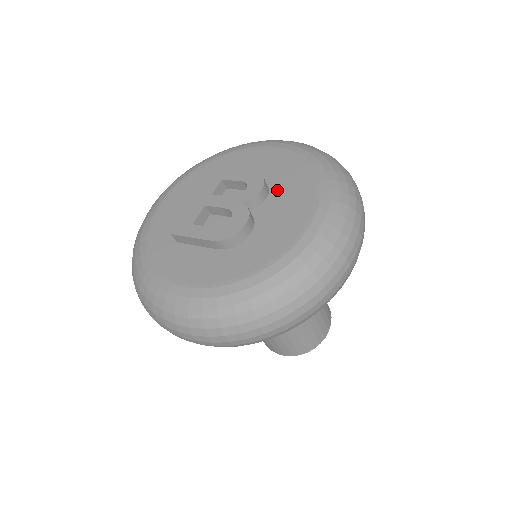
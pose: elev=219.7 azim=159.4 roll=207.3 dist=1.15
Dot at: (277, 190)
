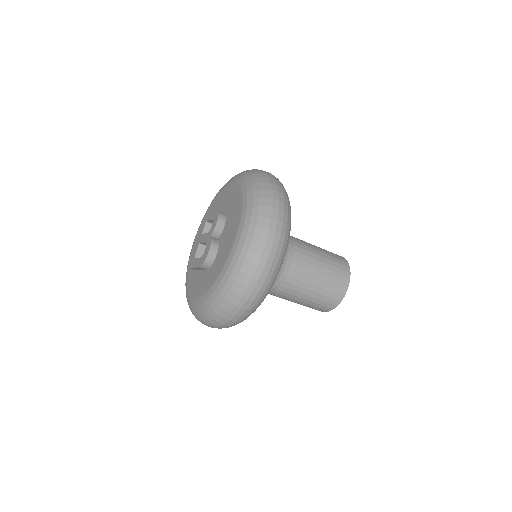
Dot at: (228, 218)
